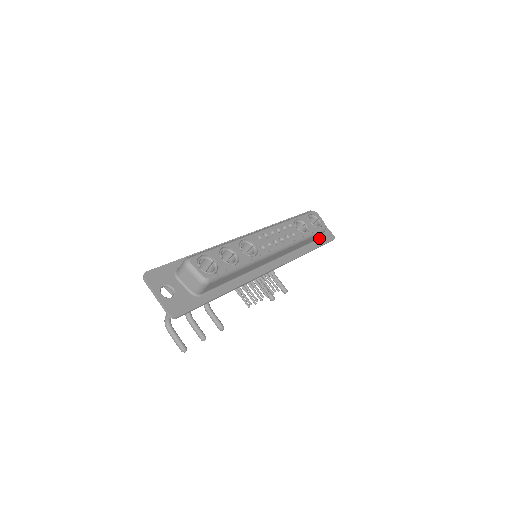
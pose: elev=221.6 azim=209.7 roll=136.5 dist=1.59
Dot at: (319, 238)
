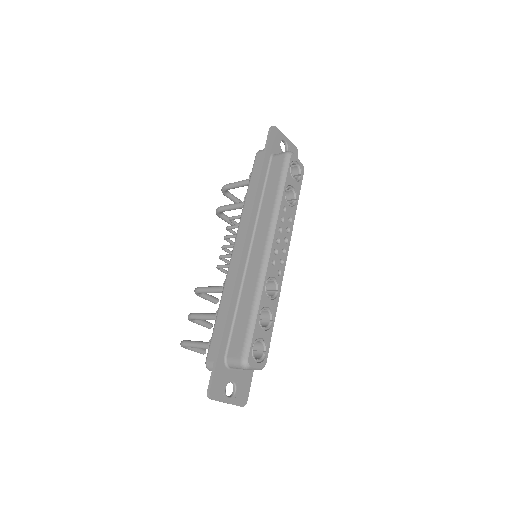
Dot at: occluded
